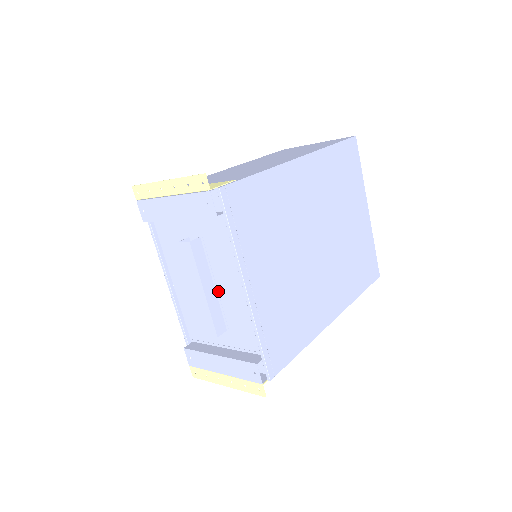
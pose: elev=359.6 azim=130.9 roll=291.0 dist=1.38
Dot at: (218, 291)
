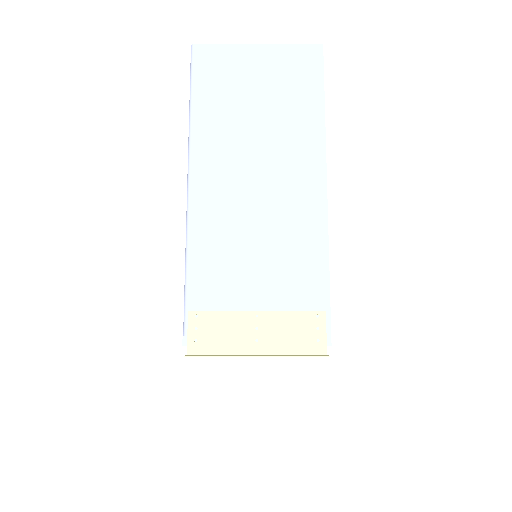
Dot at: occluded
